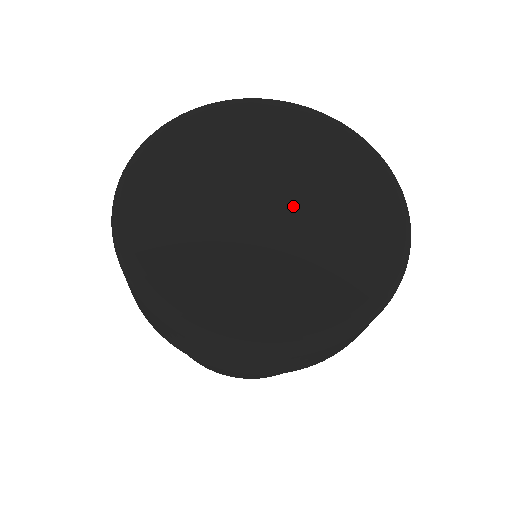
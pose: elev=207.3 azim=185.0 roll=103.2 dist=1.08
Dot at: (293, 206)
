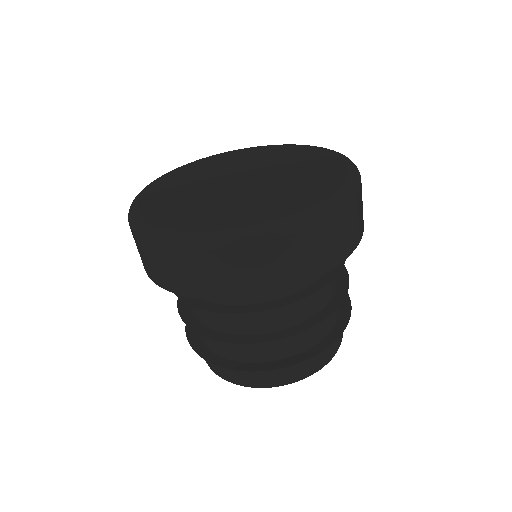
Dot at: (258, 173)
